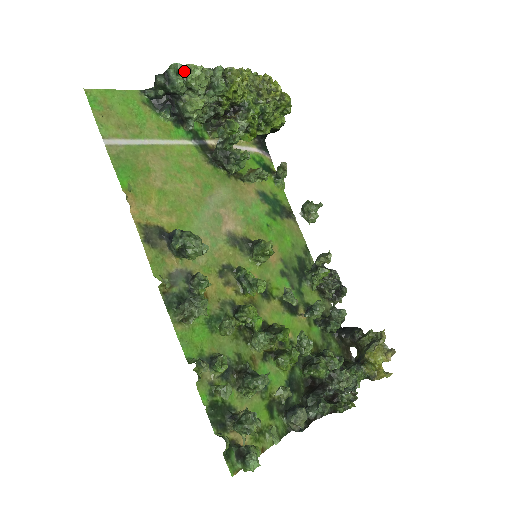
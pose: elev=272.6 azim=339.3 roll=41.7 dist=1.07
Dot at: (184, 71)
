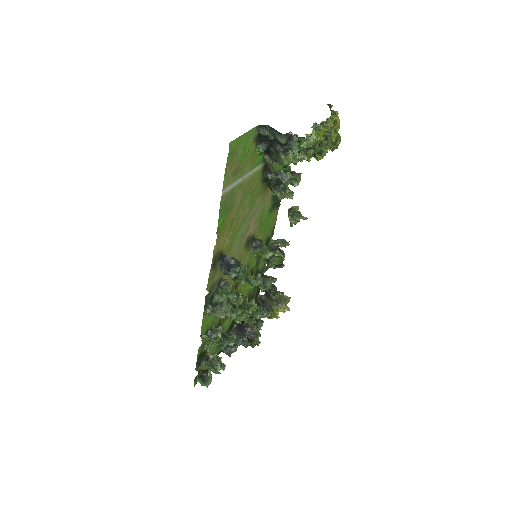
Dot at: (304, 141)
